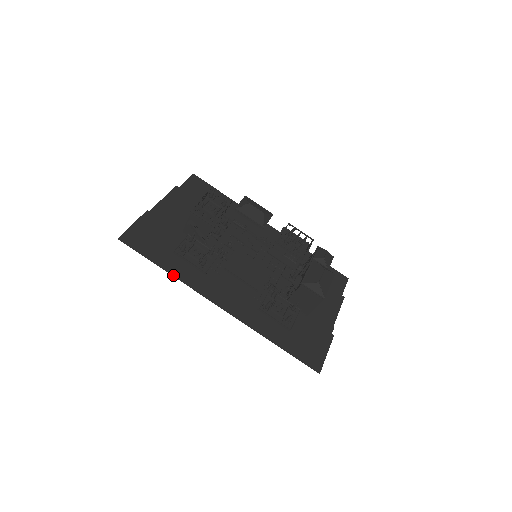
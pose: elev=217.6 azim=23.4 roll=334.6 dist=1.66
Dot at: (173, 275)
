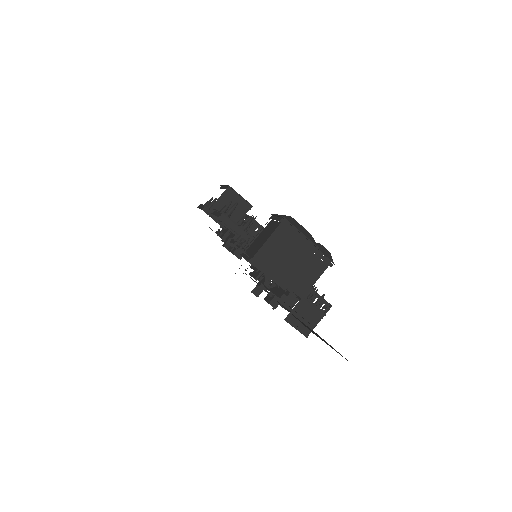
Dot at: occluded
